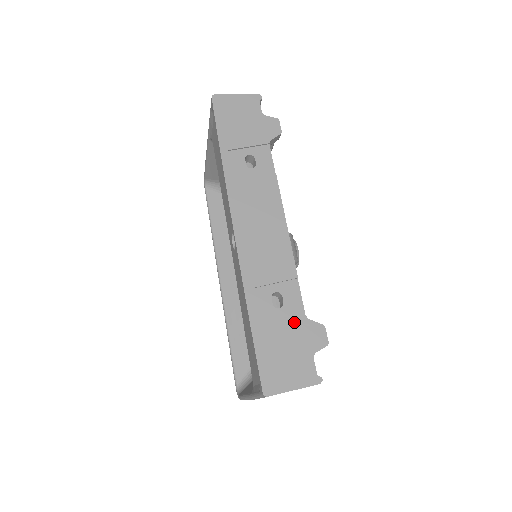
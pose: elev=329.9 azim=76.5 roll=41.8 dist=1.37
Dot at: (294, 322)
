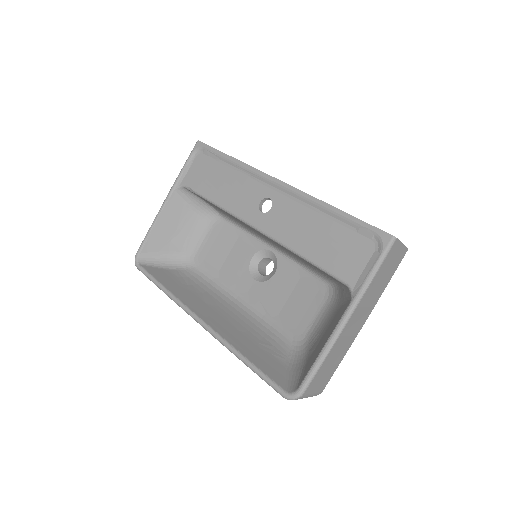
Dot at: occluded
